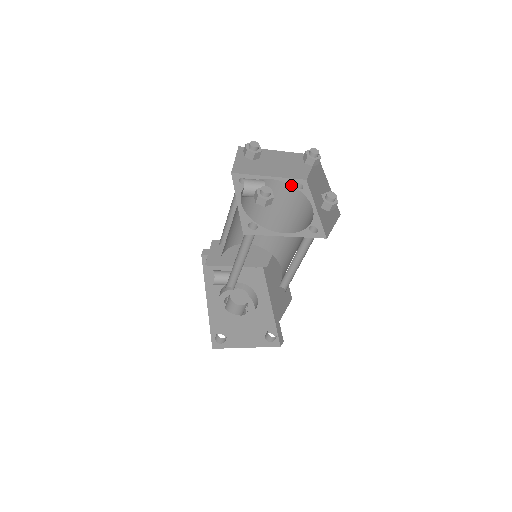
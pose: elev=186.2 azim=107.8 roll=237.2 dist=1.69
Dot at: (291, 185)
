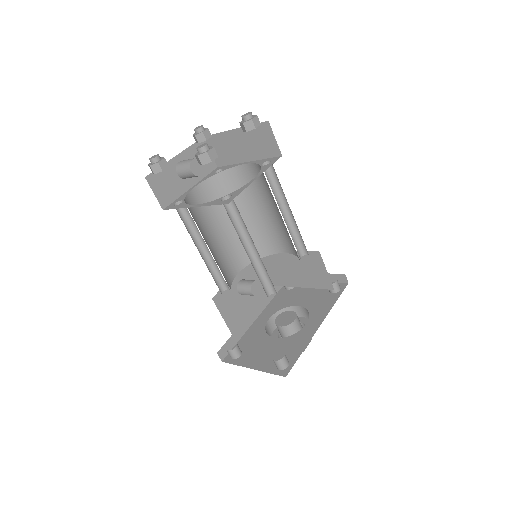
Dot at: (259, 164)
